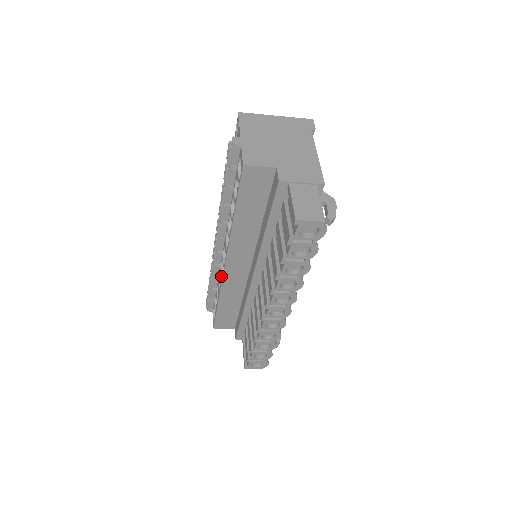
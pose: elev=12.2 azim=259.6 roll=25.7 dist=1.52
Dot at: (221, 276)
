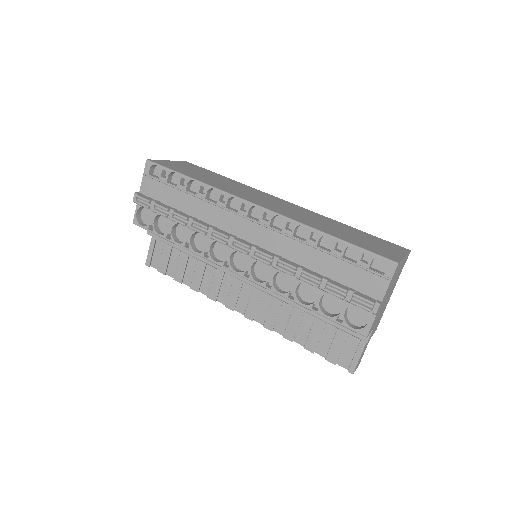
Dot at: (210, 250)
